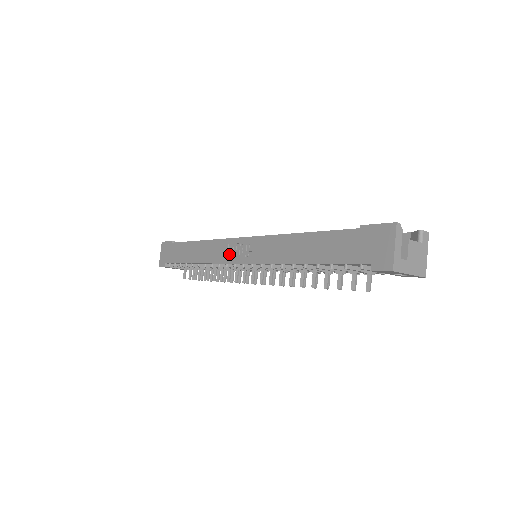
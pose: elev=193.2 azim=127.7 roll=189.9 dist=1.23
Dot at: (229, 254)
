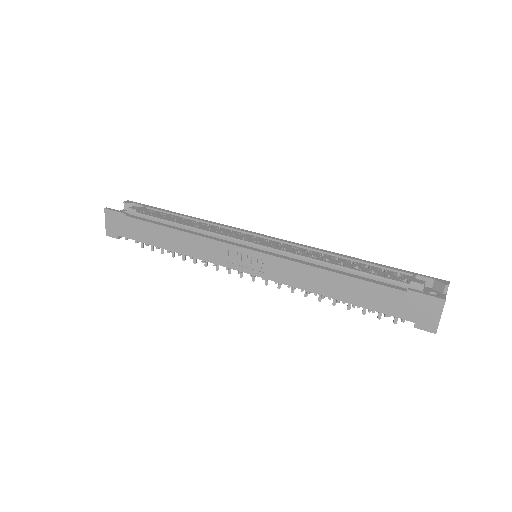
Dot at: (231, 259)
